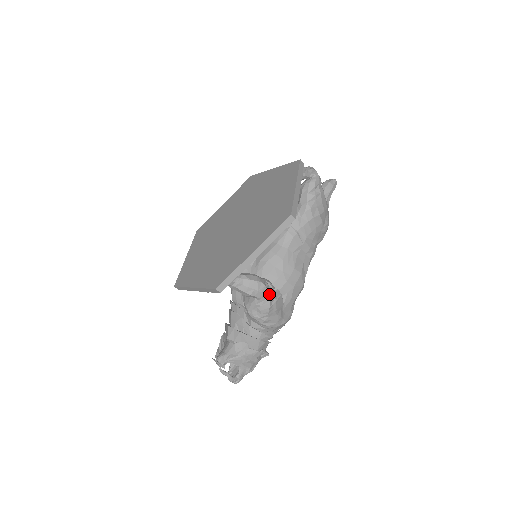
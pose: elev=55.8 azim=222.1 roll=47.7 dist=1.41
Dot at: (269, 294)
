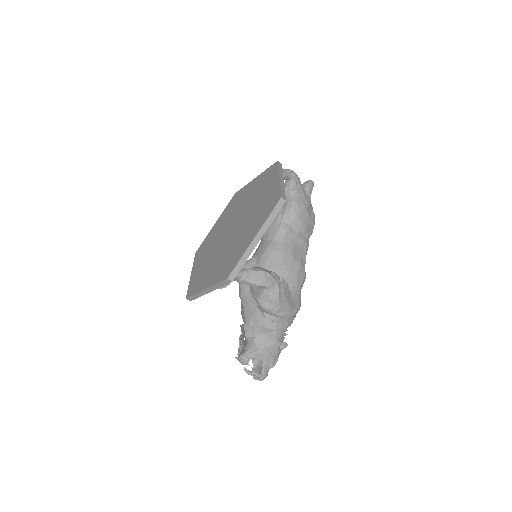
Dot at: (276, 282)
